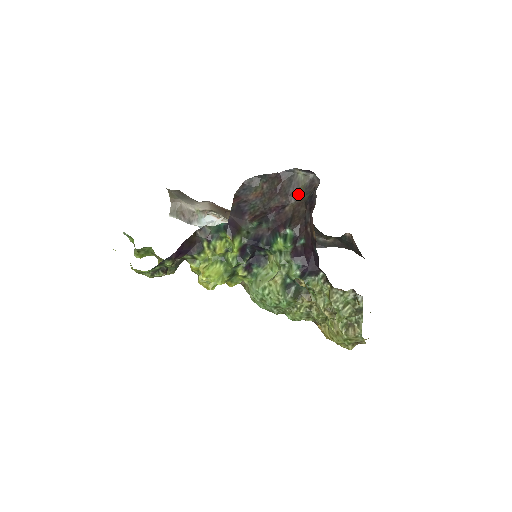
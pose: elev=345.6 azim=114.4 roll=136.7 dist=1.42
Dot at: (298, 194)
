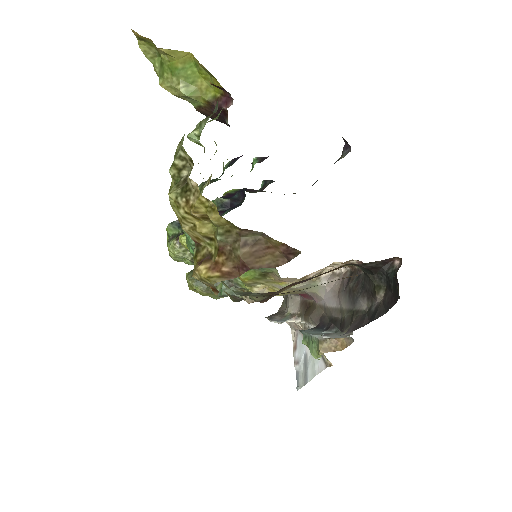
Dot at: occluded
